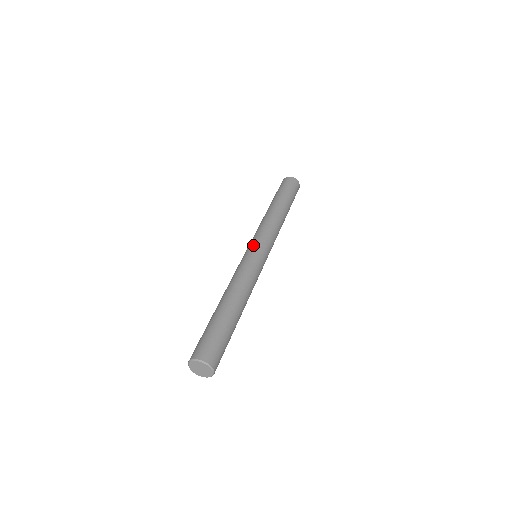
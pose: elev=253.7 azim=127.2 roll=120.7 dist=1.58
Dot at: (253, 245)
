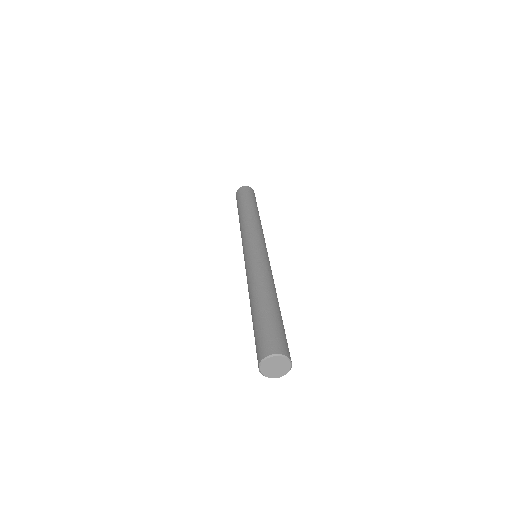
Dot at: (254, 244)
